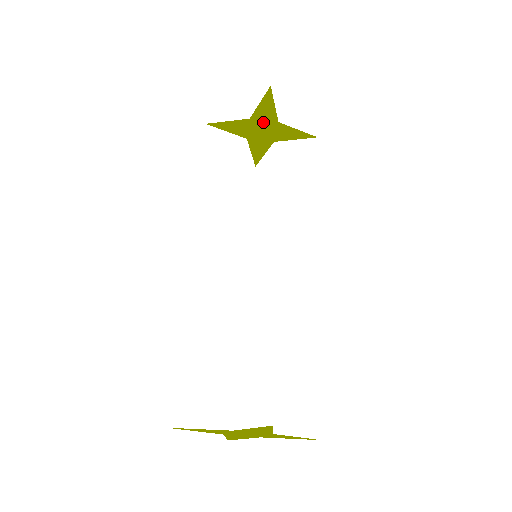
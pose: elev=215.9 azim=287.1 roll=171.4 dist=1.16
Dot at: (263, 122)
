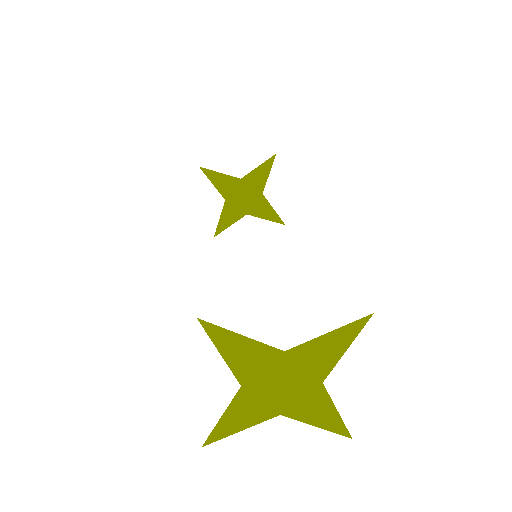
Dot at: (250, 188)
